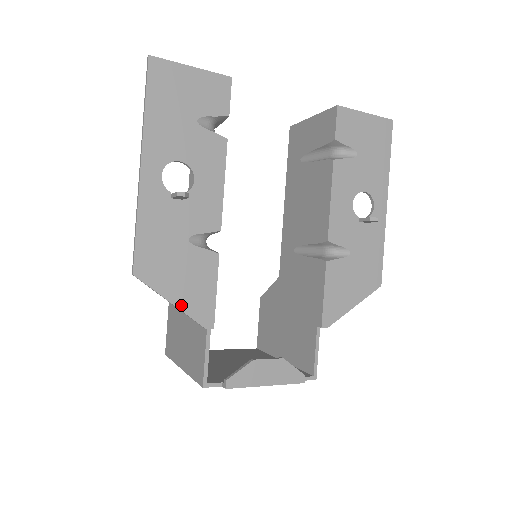
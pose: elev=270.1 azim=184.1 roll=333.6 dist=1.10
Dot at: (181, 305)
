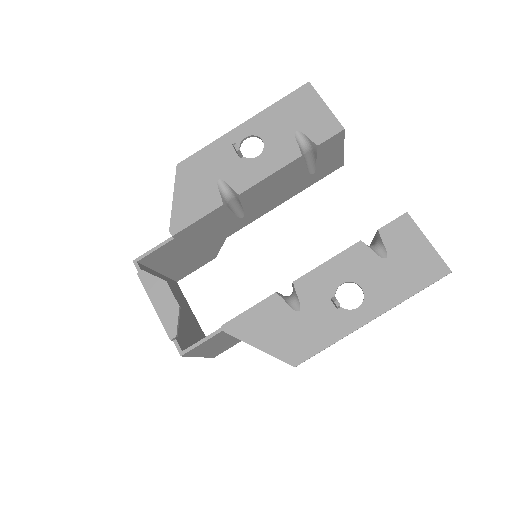
Dot at: (175, 204)
